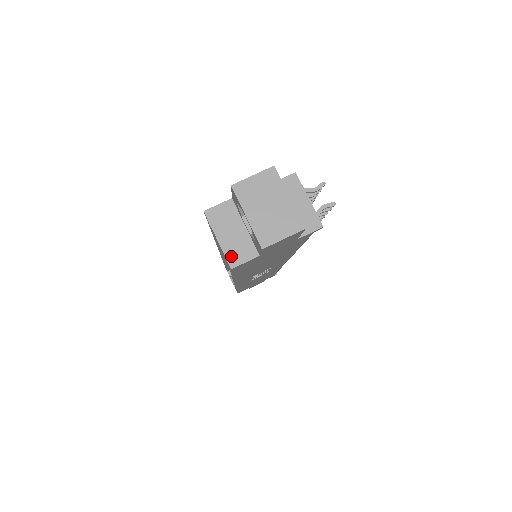
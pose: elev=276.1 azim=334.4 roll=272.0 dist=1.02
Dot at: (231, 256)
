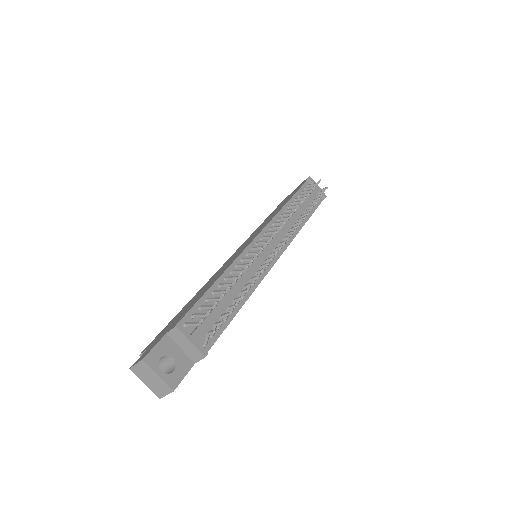
Dot at: occluded
